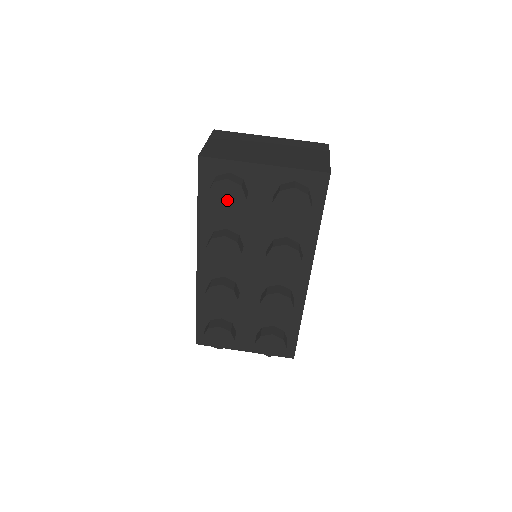
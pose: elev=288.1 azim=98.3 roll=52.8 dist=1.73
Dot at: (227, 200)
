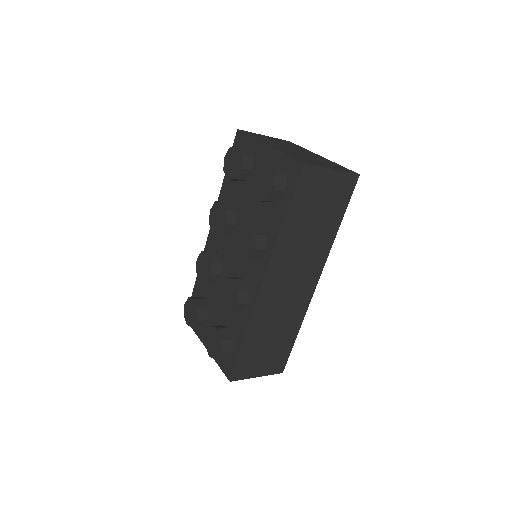
Dot at: (232, 166)
